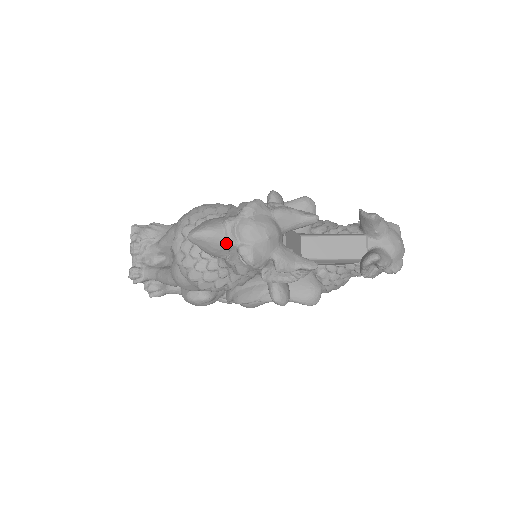
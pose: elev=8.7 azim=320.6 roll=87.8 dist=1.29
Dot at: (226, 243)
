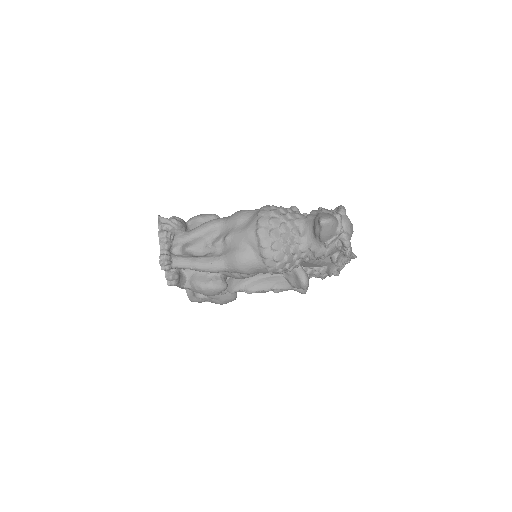
Dot at: (340, 230)
